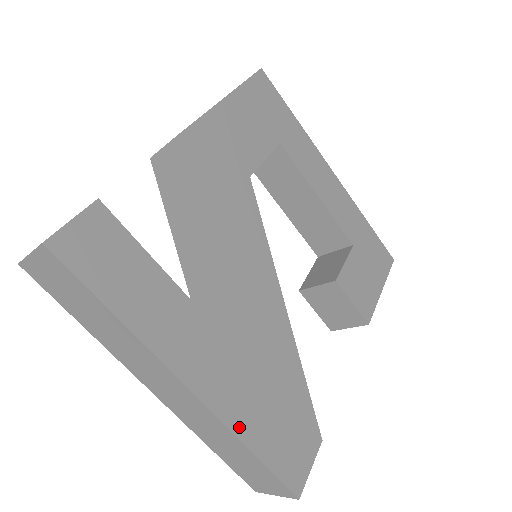
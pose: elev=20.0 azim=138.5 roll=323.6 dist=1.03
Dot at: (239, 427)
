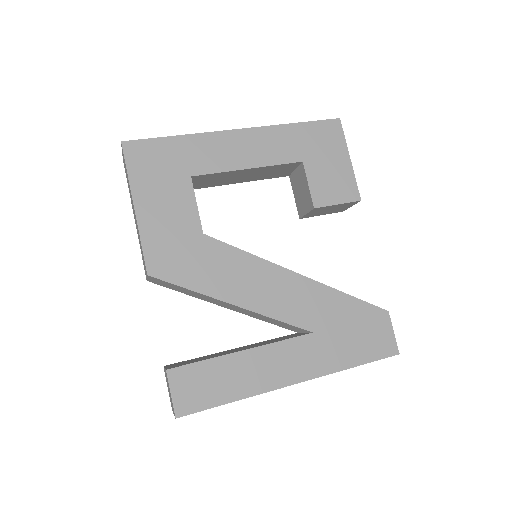
Dot at: (337, 366)
